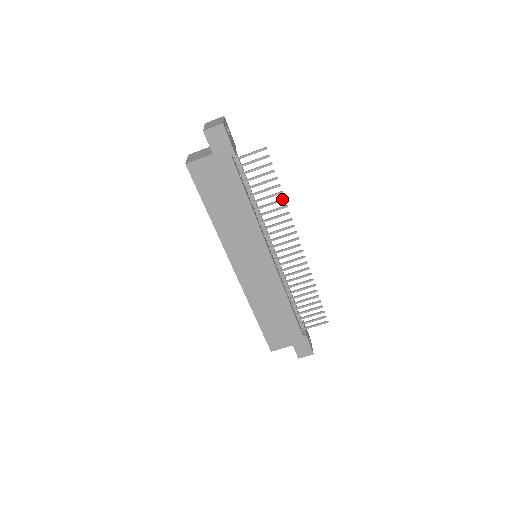
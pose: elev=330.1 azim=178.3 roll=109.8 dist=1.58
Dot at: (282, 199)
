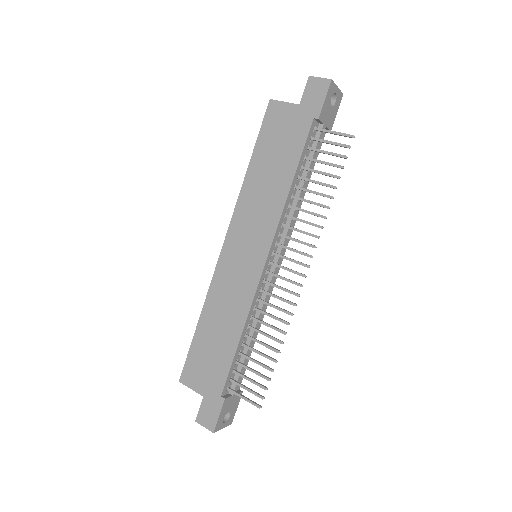
Dot at: occluded
